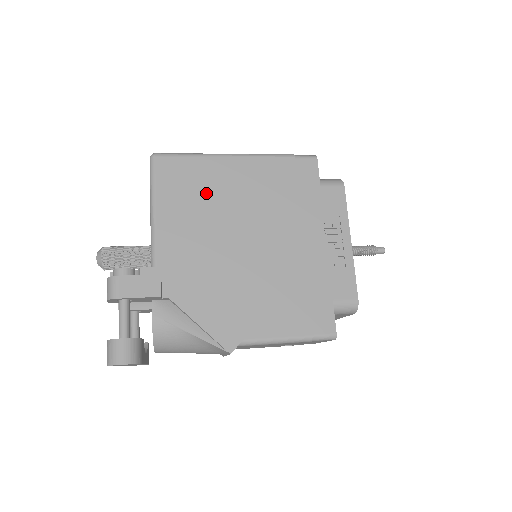
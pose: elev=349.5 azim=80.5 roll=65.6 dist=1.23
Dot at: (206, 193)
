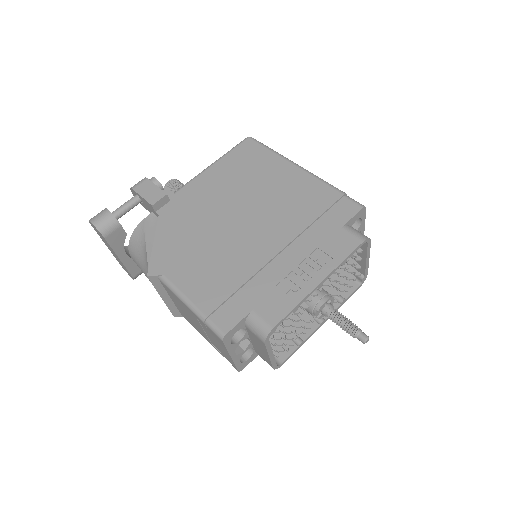
Dot at: (253, 175)
